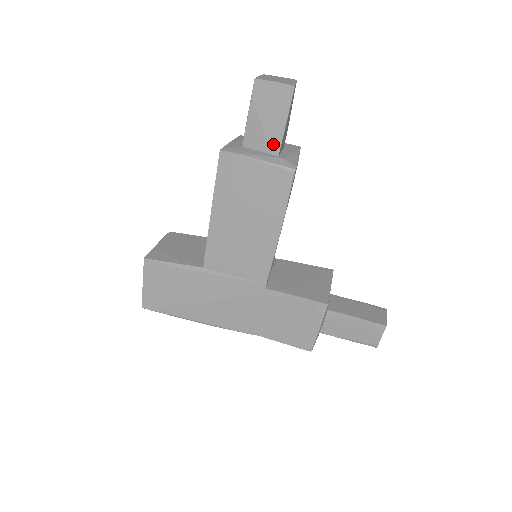
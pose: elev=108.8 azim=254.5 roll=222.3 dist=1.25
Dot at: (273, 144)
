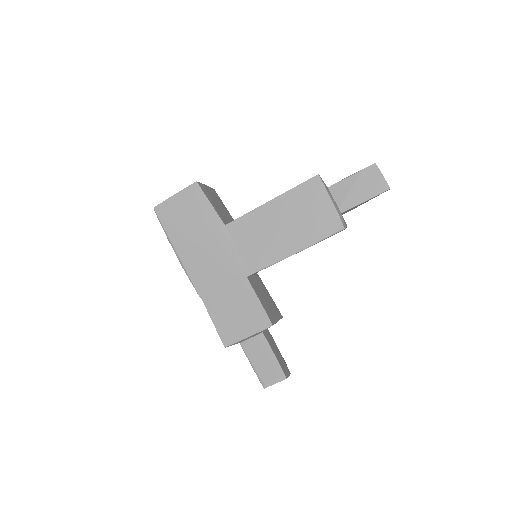
Dot at: (346, 204)
